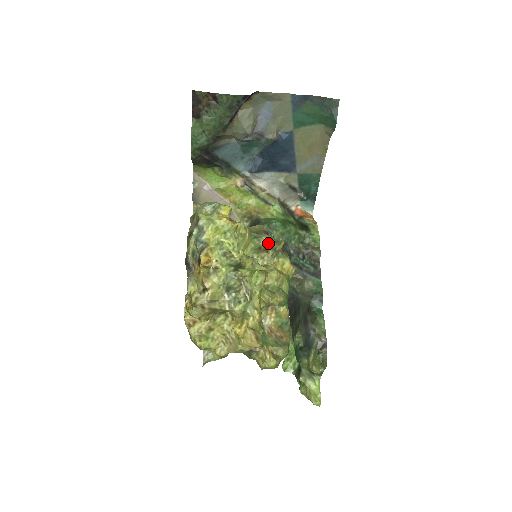
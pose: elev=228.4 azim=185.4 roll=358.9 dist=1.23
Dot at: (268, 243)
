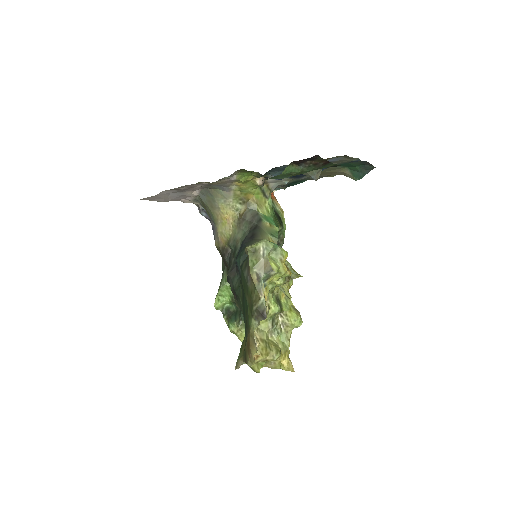
Dot at: occluded
